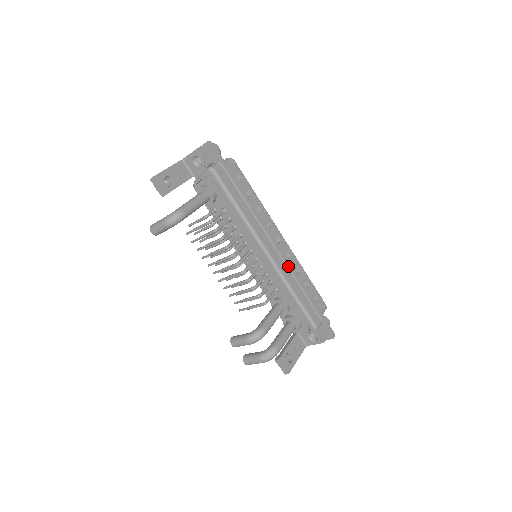
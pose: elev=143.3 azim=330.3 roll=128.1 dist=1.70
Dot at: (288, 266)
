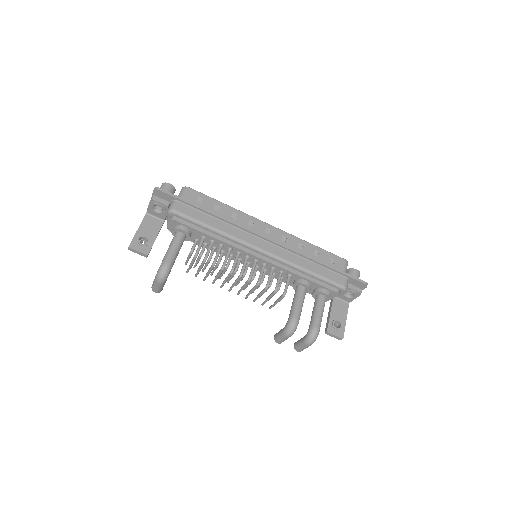
Dot at: (288, 250)
